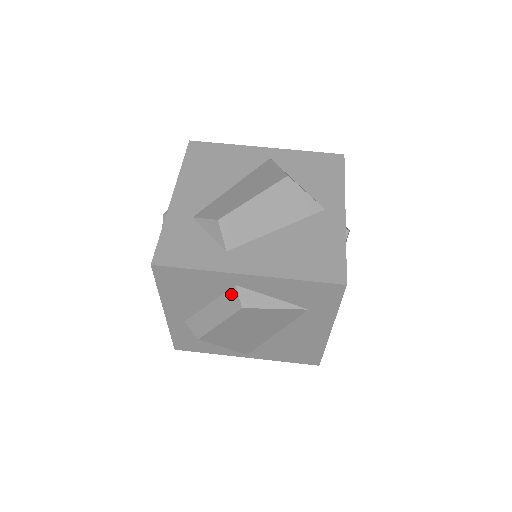
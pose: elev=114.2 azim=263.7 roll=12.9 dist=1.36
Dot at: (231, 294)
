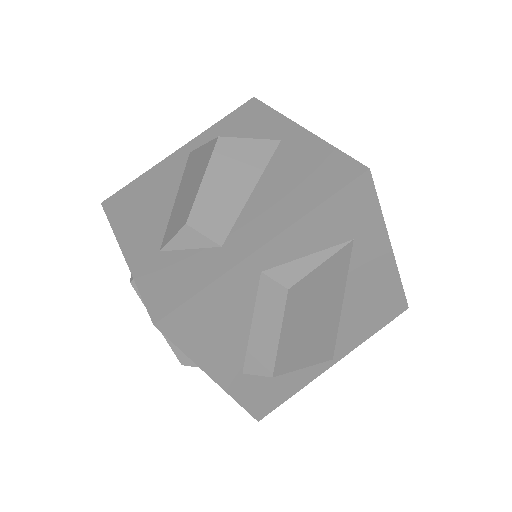
Dot at: (264, 287)
